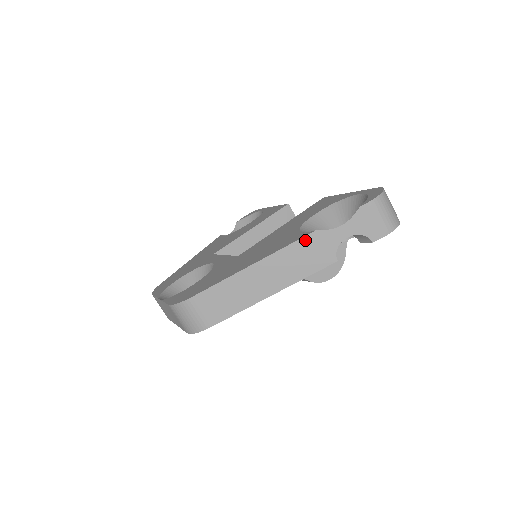
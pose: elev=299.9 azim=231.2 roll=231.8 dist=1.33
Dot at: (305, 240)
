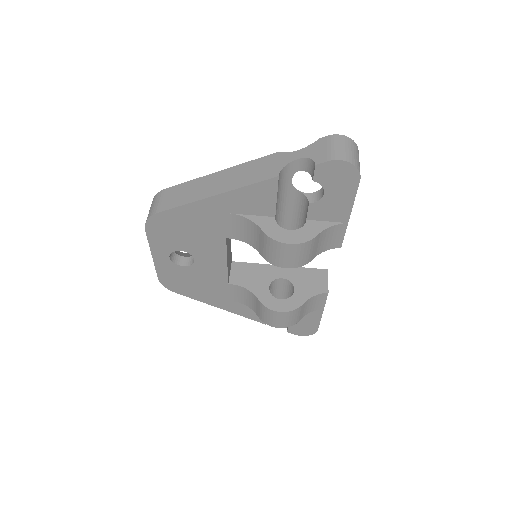
Dot at: (265, 158)
